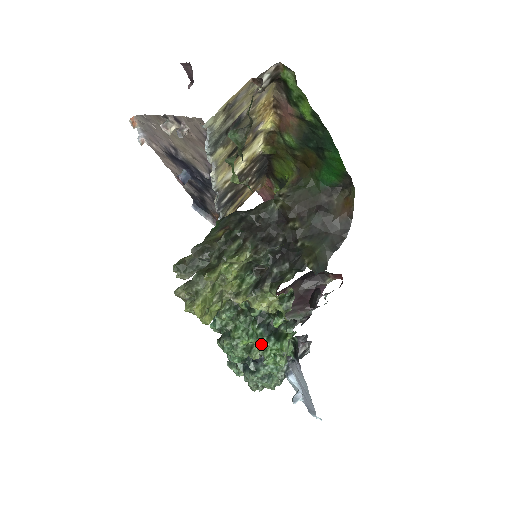
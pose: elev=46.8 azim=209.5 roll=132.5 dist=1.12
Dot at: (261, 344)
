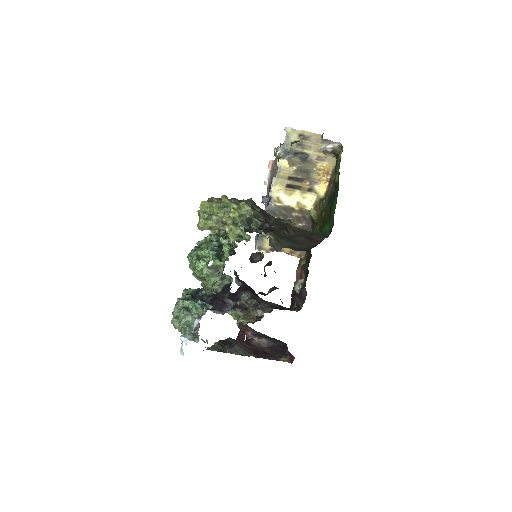
Dot at: occluded
